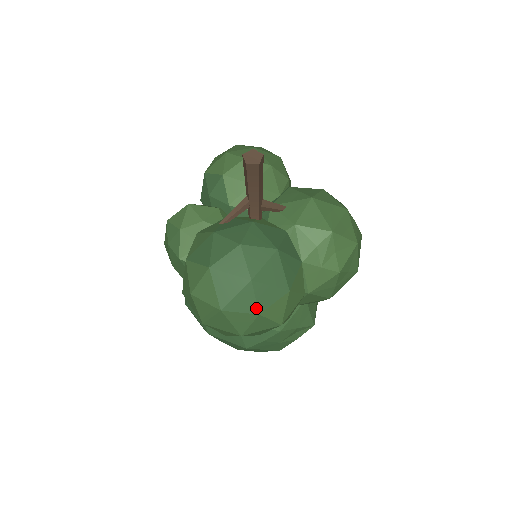
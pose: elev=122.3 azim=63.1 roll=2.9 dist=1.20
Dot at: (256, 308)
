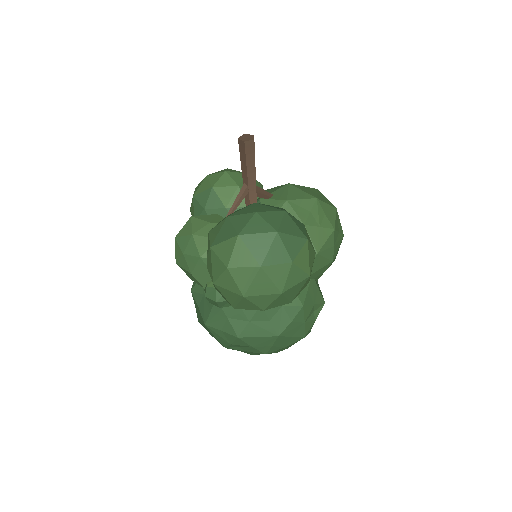
Dot at: (288, 257)
